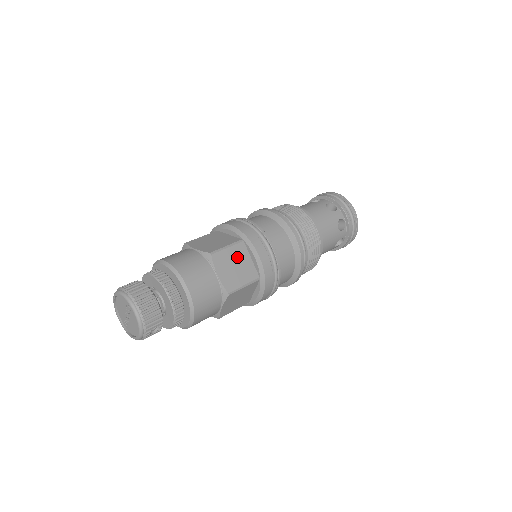
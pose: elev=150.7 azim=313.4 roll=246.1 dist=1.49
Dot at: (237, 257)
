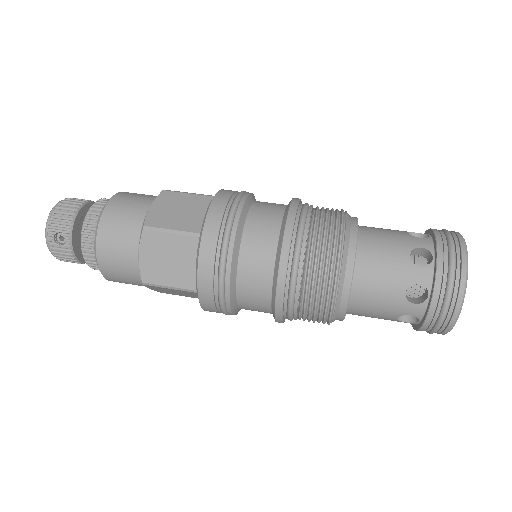
Dot at: (191, 205)
